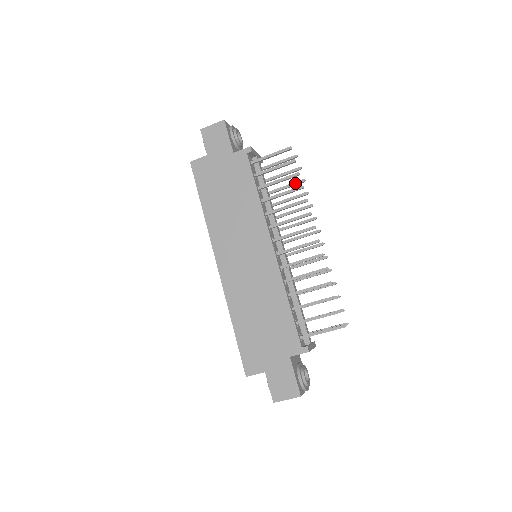
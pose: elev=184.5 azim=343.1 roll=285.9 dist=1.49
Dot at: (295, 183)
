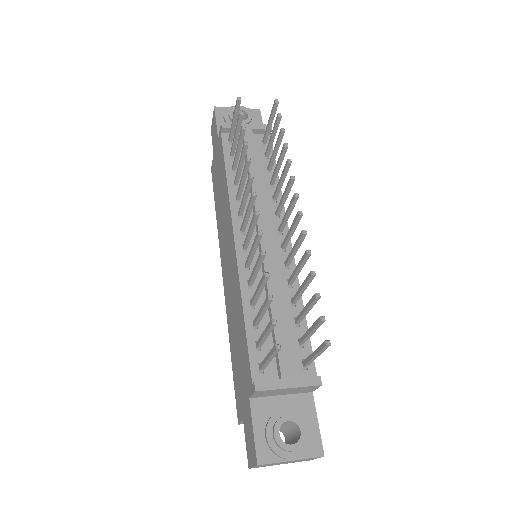
Dot at: (277, 139)
